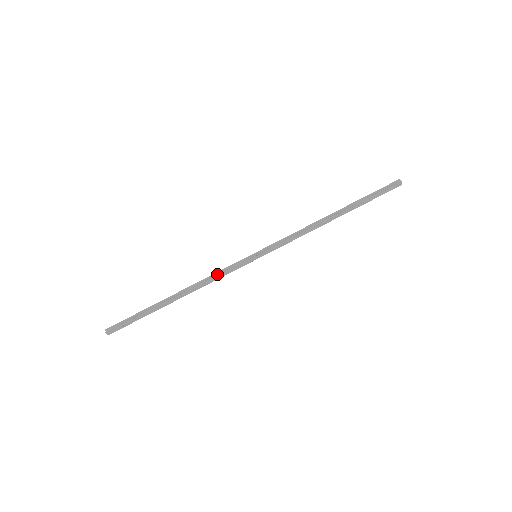
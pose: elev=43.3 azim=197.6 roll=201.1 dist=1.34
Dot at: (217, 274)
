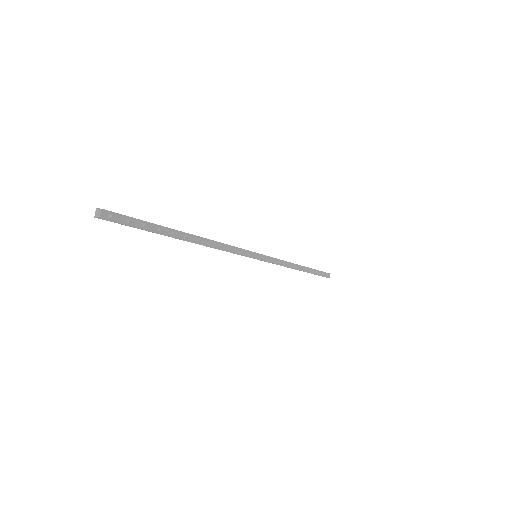
Dot at: (229, 245)
